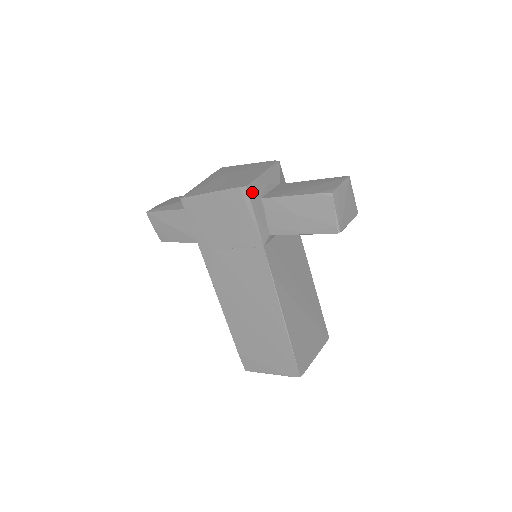
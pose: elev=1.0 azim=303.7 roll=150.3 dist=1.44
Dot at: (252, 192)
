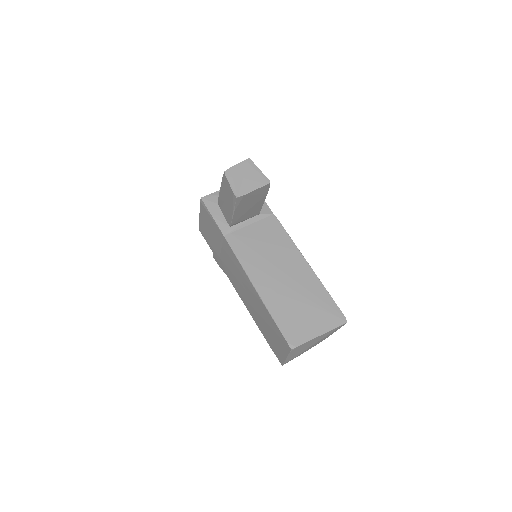
Dot at: (208, 201)
